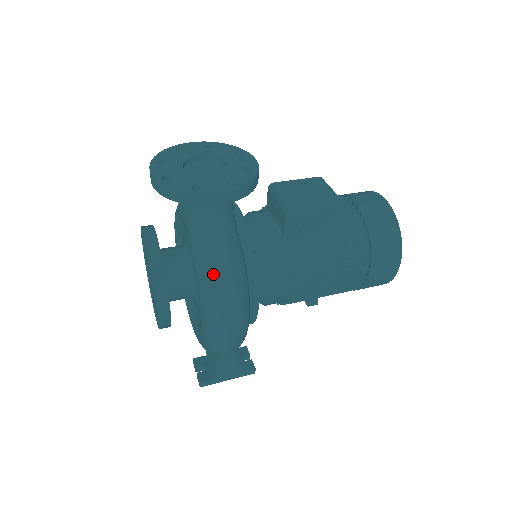
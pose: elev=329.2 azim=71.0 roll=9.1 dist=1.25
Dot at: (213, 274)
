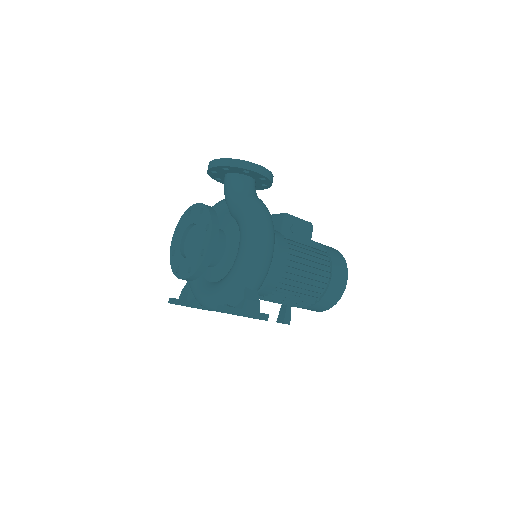
Dot at: (257, 208)
